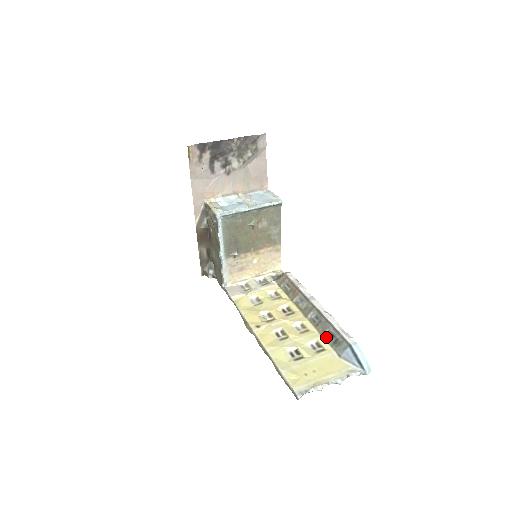
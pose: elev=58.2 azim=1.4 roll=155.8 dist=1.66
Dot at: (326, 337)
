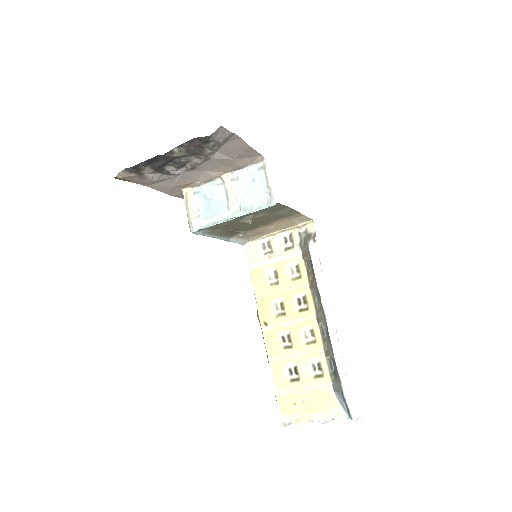
Dot at: (328, 361)
